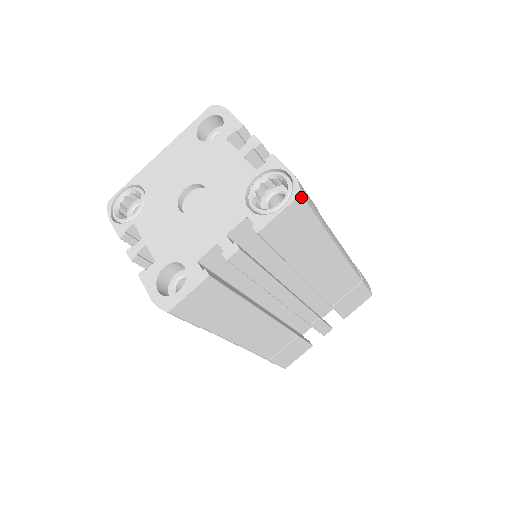
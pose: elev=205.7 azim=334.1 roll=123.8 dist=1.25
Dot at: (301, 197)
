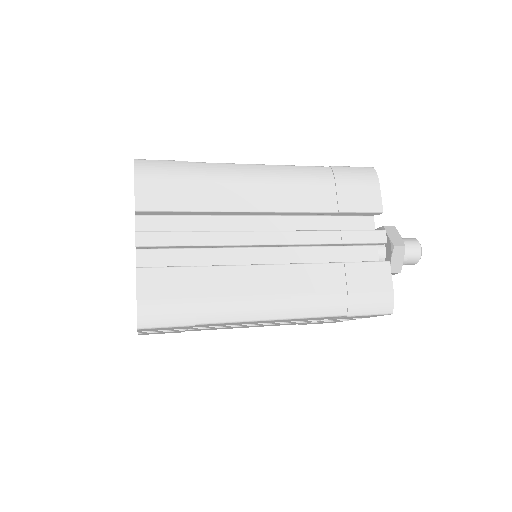
Dot at: (141, 329)
